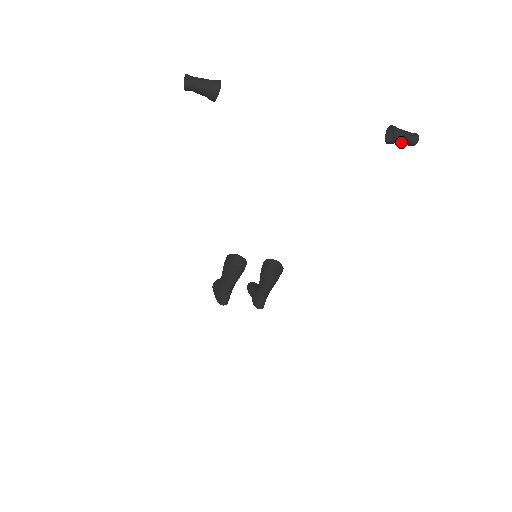
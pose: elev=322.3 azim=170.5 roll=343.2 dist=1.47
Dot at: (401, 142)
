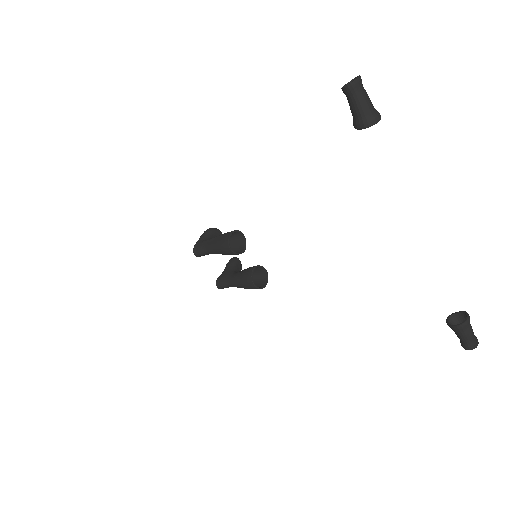
Dot at: (457, 334)
